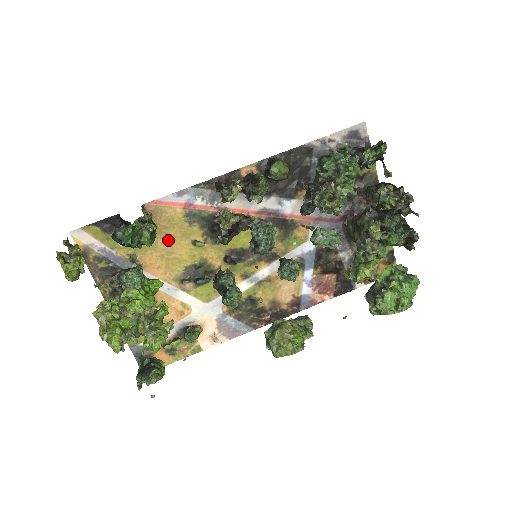
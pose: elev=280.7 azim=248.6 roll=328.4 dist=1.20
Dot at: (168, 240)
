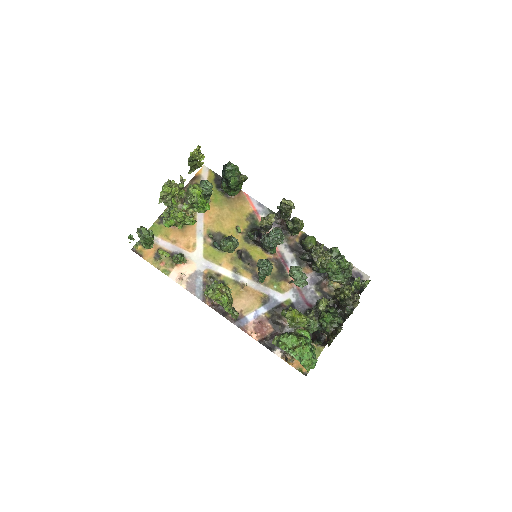
Dot at: (230, 213)
